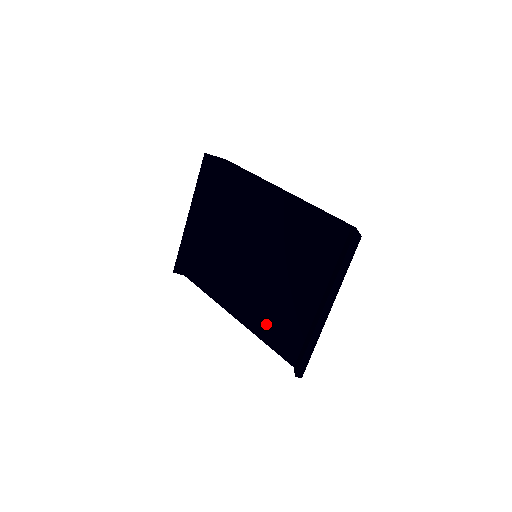
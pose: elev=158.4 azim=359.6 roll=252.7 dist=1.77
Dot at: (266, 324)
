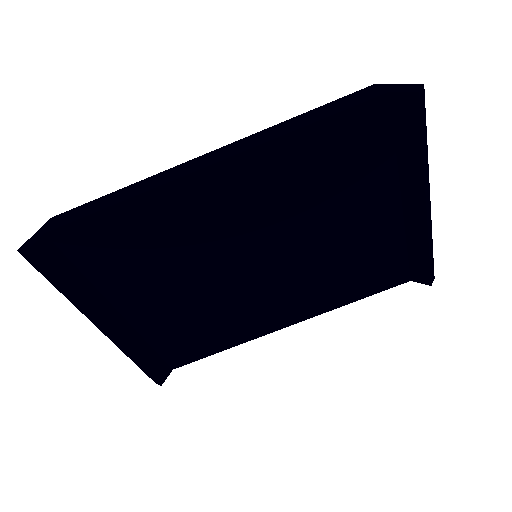
Dot at: (342, 289)
